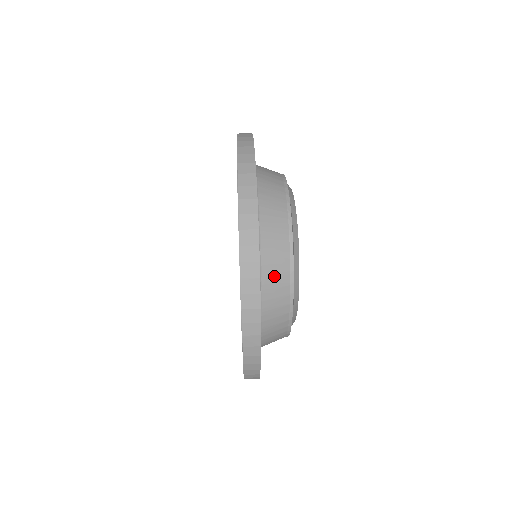
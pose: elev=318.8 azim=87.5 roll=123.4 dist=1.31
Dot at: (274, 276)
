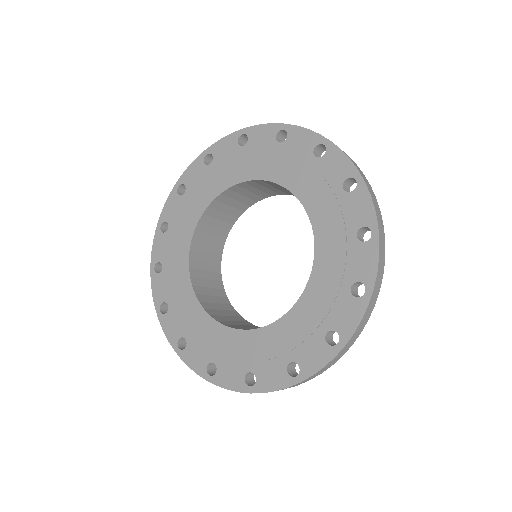
Dot at: occluded
